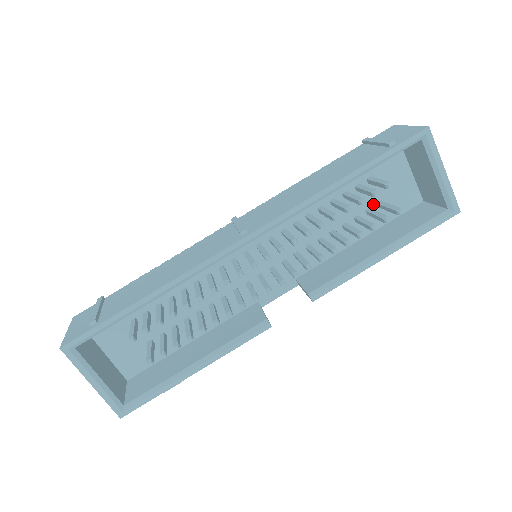
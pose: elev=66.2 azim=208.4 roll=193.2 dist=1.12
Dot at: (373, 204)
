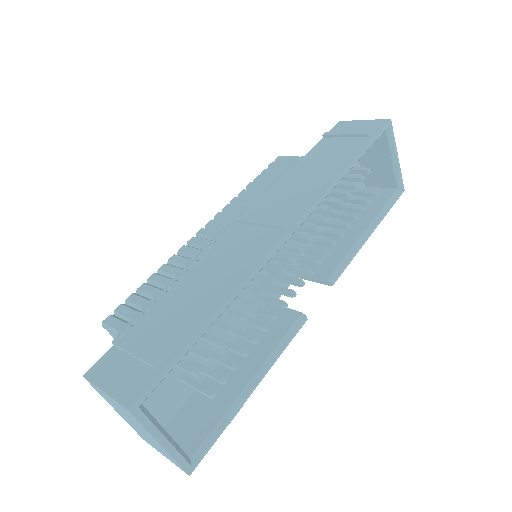
Dot at: occluded
